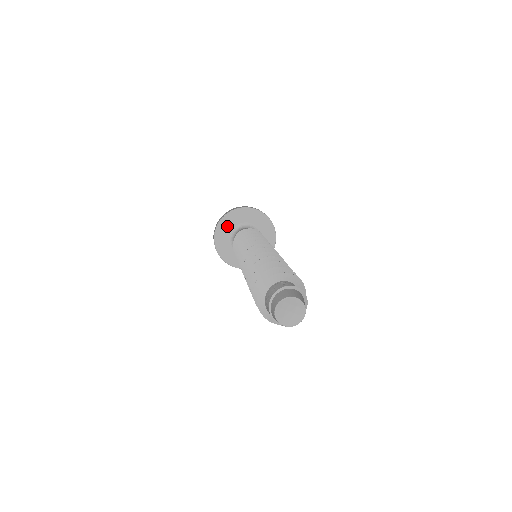
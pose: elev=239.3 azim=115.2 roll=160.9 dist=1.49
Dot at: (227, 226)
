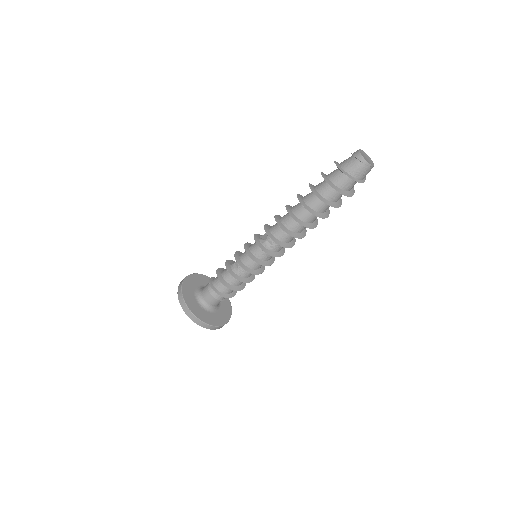
Dot at: (199, 281)
